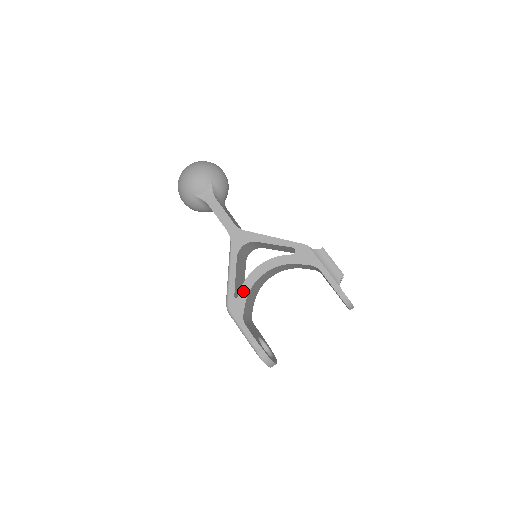
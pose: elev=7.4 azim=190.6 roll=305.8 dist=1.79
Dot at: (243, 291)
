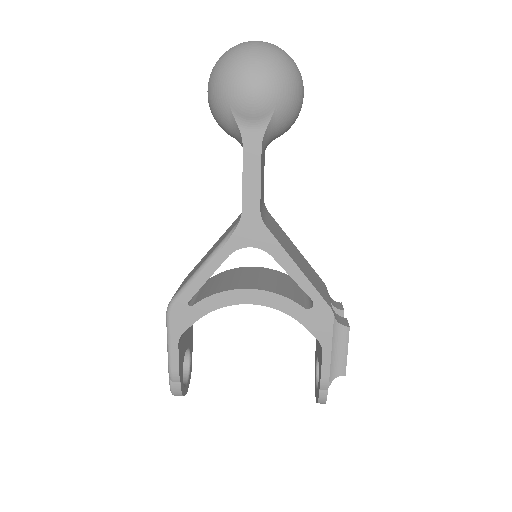
Dot at: (205, 304)
